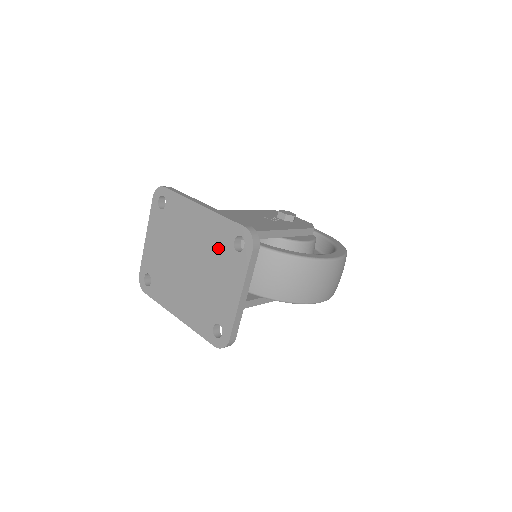
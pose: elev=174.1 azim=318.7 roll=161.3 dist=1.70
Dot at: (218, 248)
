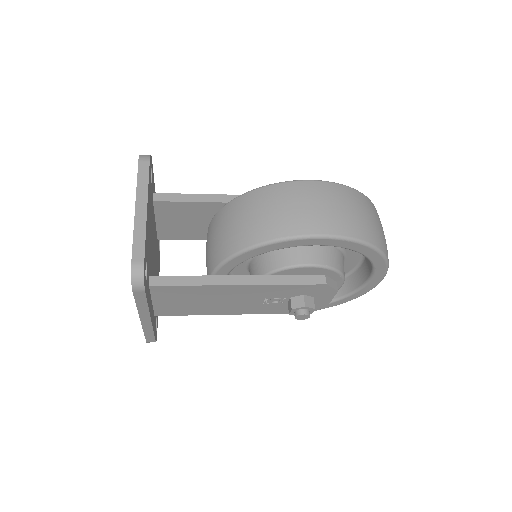
Dot at: occluded
